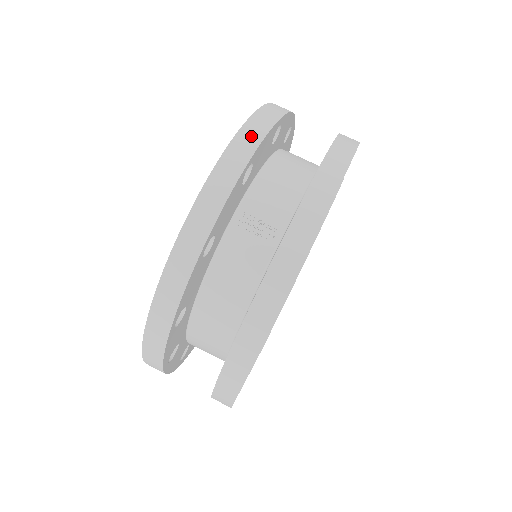
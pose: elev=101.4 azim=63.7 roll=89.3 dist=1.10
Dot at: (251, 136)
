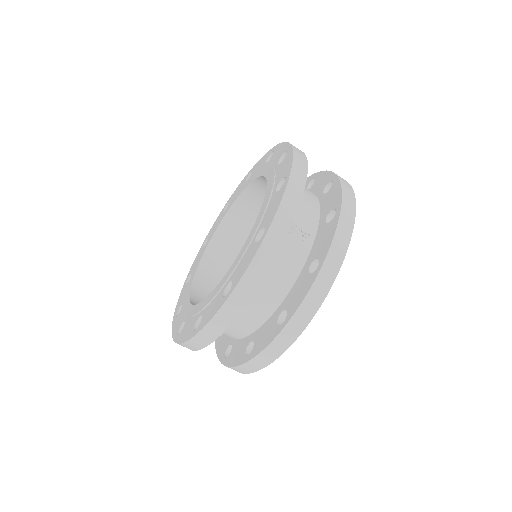
Dot at: (301, 168)
